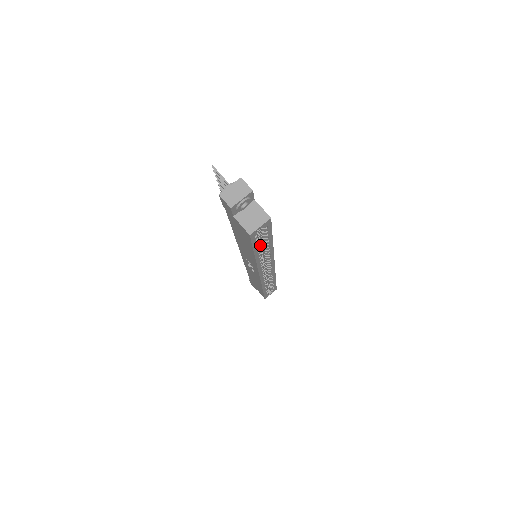
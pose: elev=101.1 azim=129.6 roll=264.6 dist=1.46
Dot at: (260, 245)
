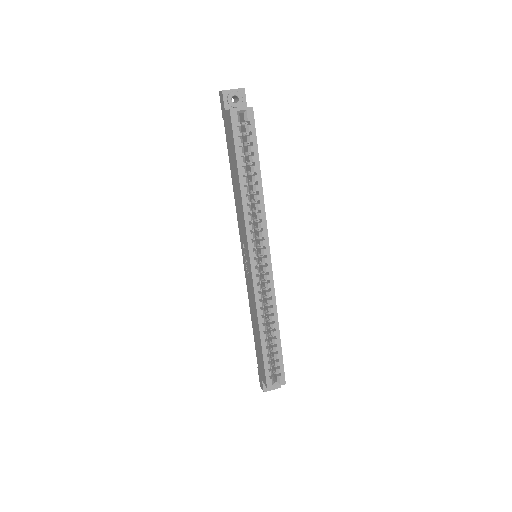
Dot at: (252, 194)
